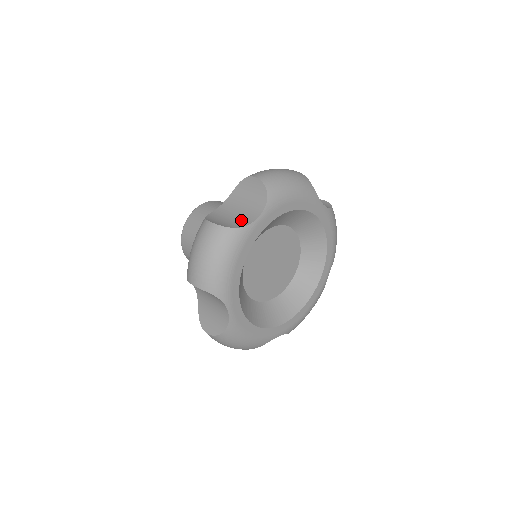
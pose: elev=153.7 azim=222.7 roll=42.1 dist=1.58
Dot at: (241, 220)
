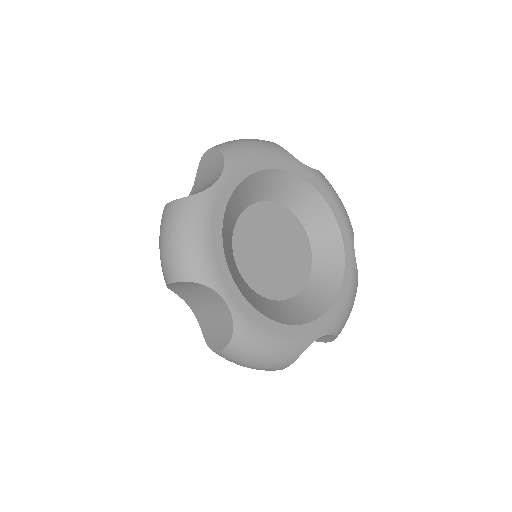
Dot at: occluded
